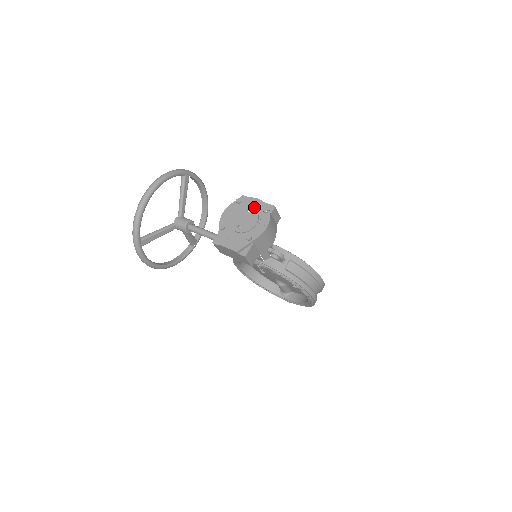
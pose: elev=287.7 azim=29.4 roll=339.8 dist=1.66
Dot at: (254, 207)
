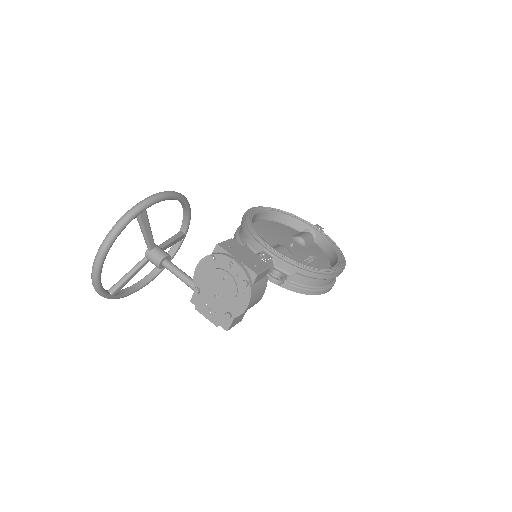
Dot at: (231, 272)
